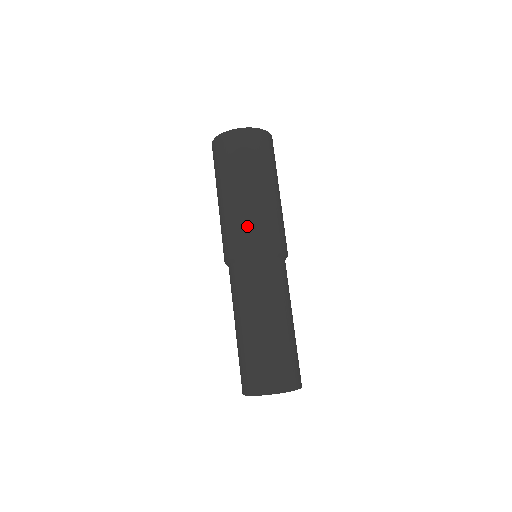
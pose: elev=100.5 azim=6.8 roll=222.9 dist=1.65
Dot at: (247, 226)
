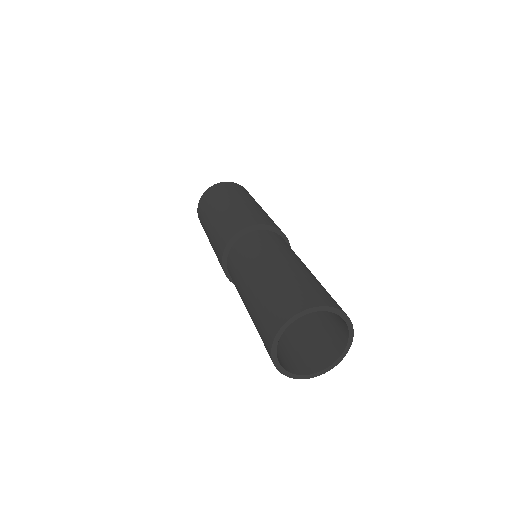
Dot at: (225, 225)
